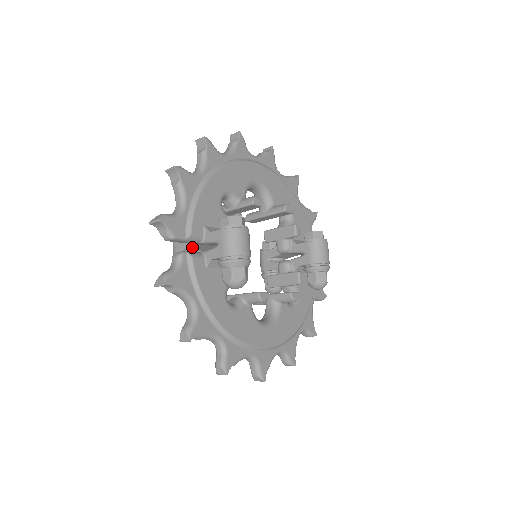
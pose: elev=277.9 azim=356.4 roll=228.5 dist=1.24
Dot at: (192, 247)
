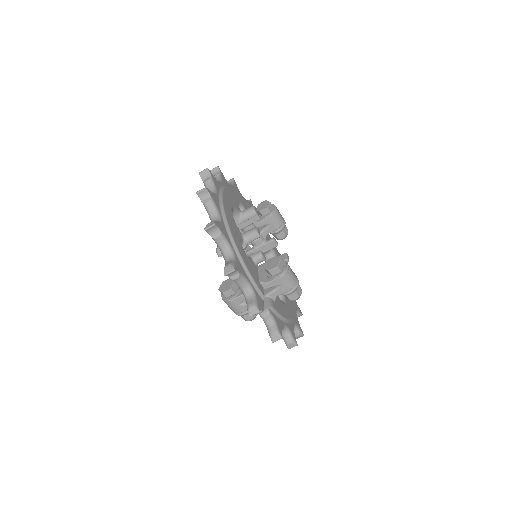
Dot at: occluded
